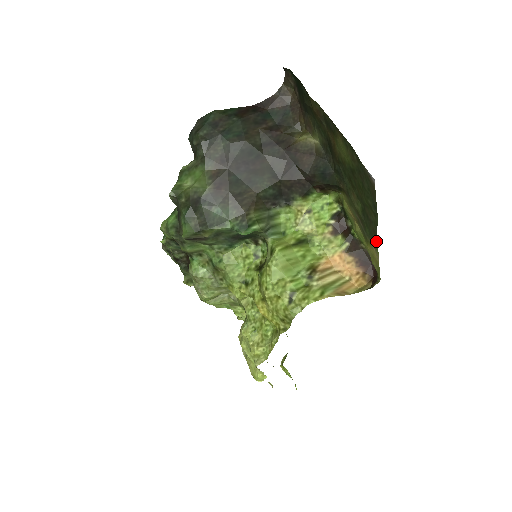
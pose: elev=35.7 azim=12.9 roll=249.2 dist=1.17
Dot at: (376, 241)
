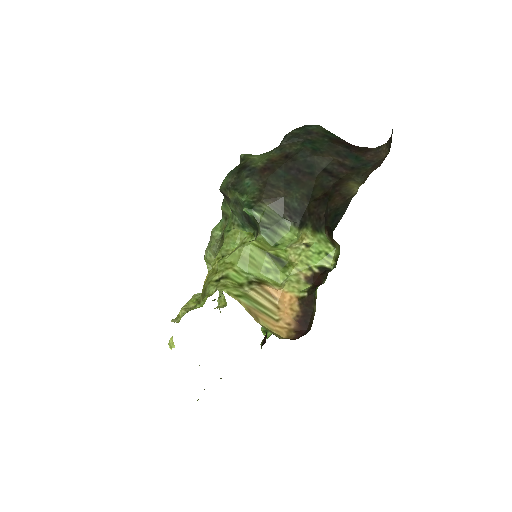
Dot at: occluded
